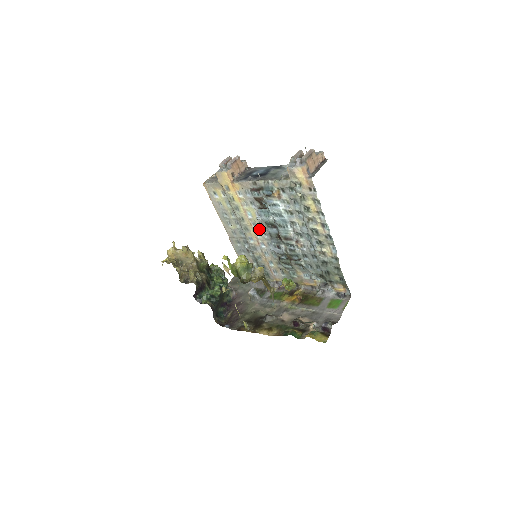
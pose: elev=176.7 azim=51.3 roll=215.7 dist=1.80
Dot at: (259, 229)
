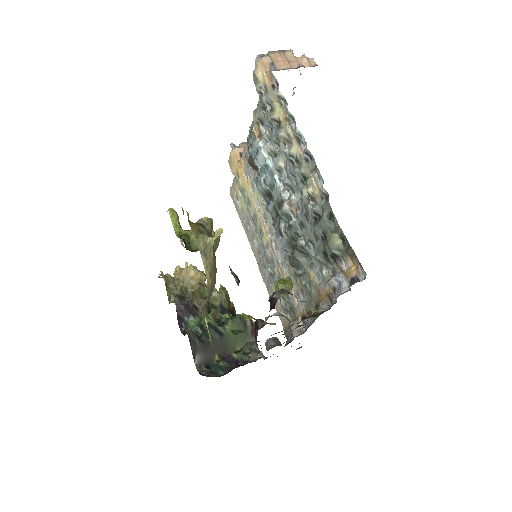
Dot at: (268, 221)
